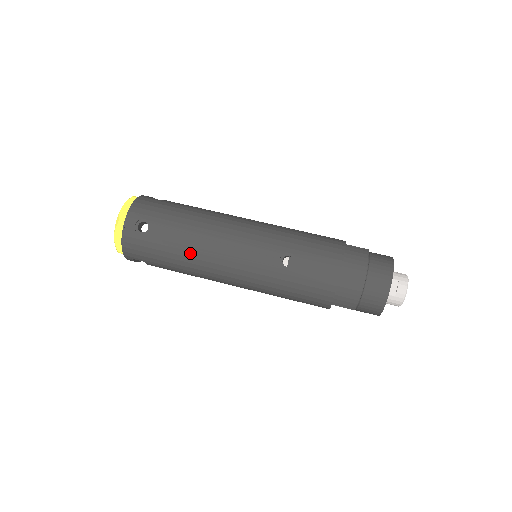
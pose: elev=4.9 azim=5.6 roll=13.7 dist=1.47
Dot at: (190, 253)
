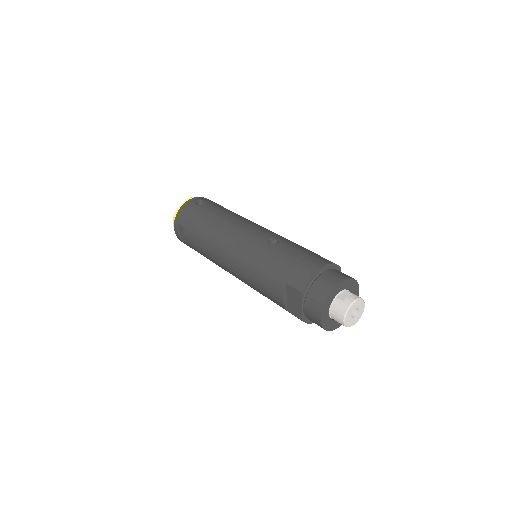
Dot at: (215, 221)
